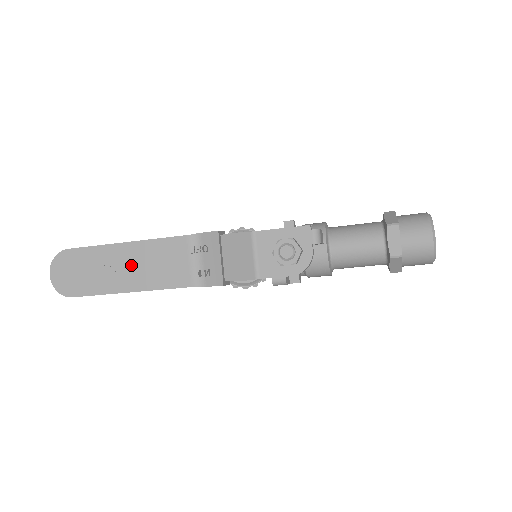
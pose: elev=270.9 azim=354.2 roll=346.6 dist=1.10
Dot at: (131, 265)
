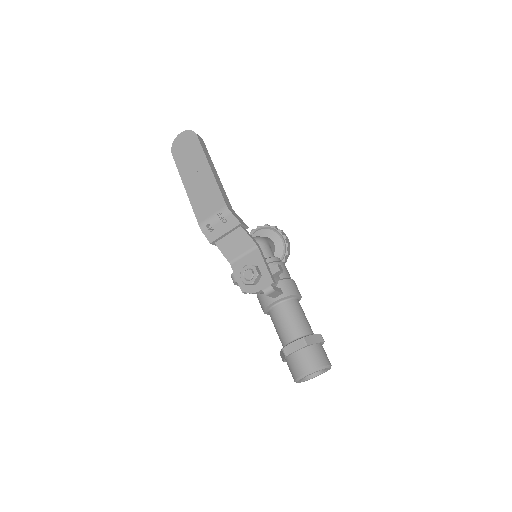
Dot at: (200, 180)
